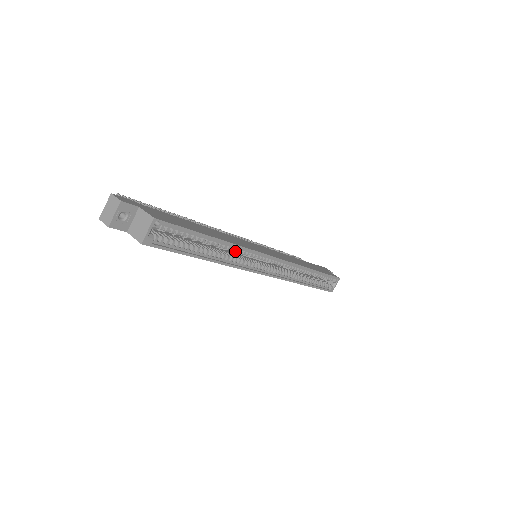
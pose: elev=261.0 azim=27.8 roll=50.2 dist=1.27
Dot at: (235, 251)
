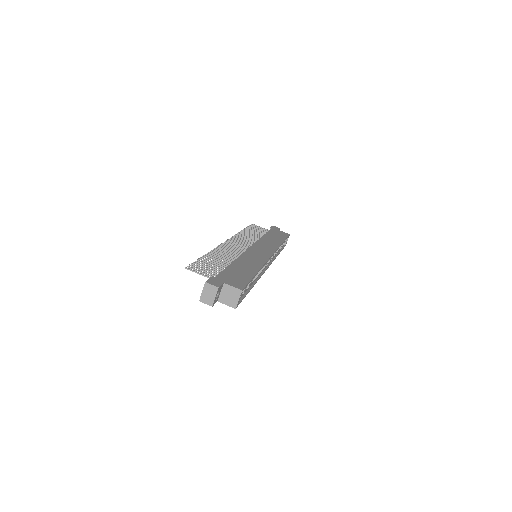
Dot at: occluded
